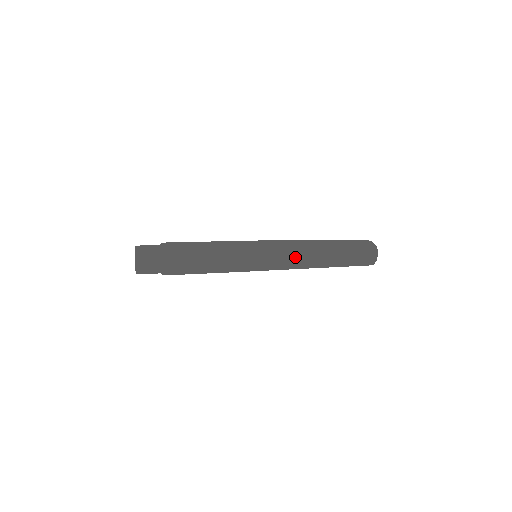
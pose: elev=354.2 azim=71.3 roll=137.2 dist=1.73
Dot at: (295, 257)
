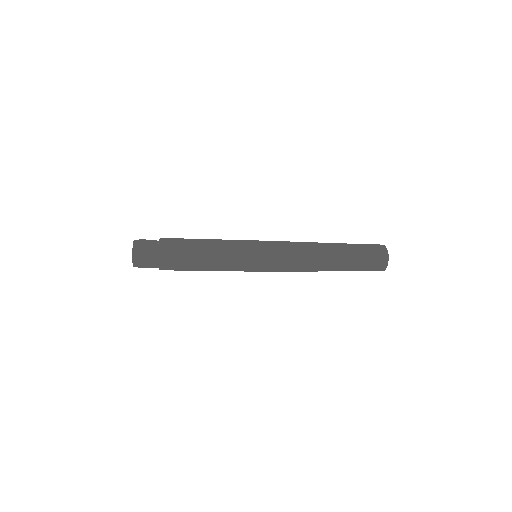
Dot at: (294, 244)
